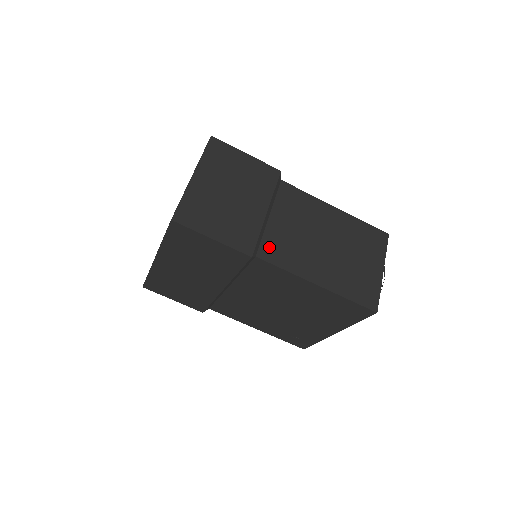
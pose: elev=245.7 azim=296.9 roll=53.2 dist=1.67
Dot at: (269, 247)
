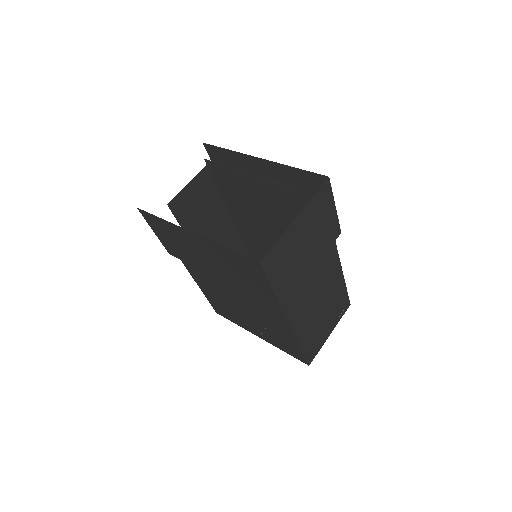
Dot at: (294, 300)
